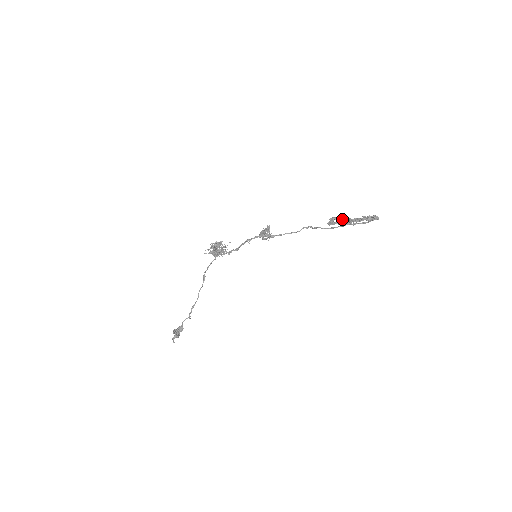
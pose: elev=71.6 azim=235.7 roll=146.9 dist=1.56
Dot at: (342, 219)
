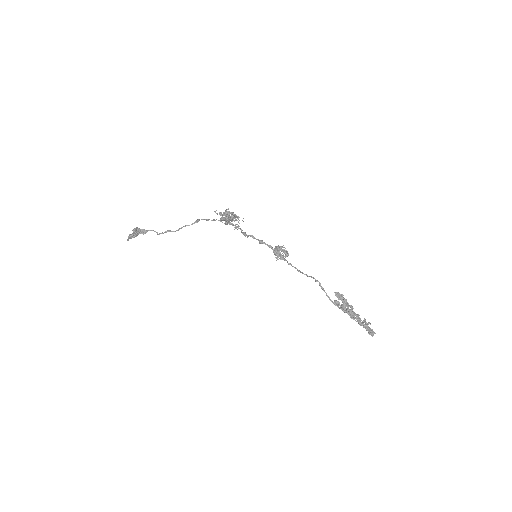
Dot at: (348, 309)
